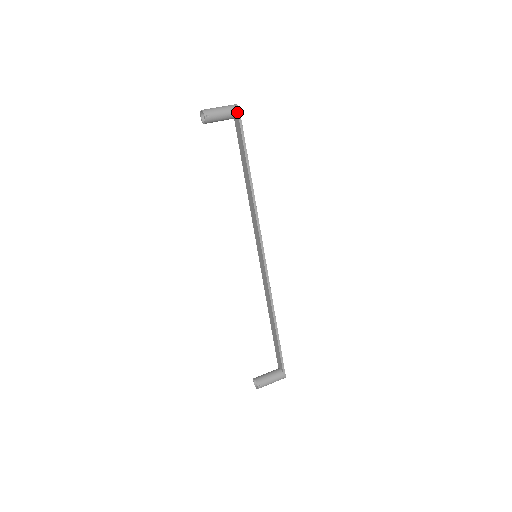
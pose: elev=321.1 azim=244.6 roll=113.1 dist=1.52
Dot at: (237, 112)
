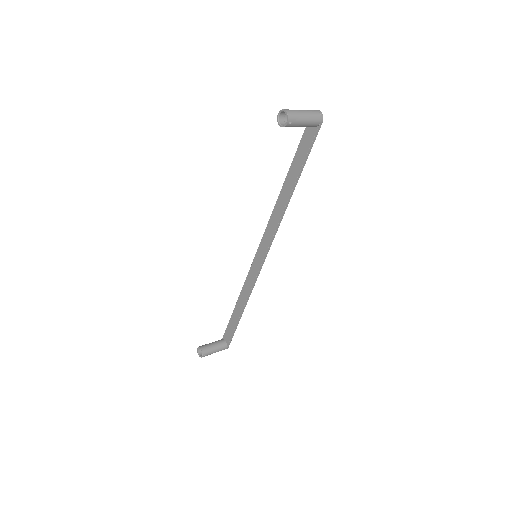
Dot at: (319, 124)
